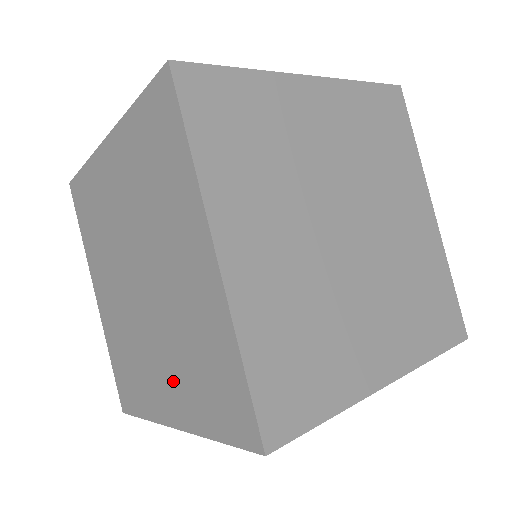
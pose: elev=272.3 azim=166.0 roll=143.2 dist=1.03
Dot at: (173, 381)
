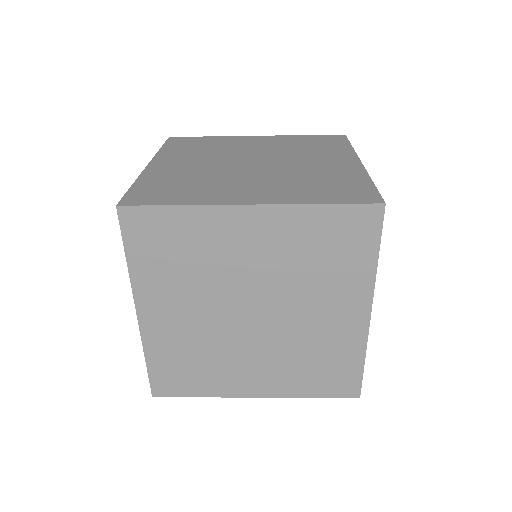
Dot at: (270, 188)
